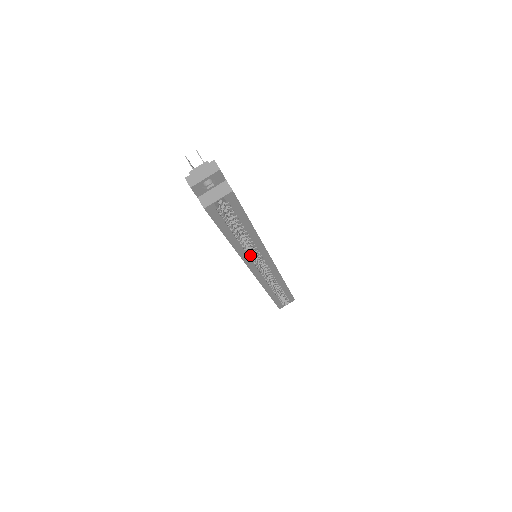
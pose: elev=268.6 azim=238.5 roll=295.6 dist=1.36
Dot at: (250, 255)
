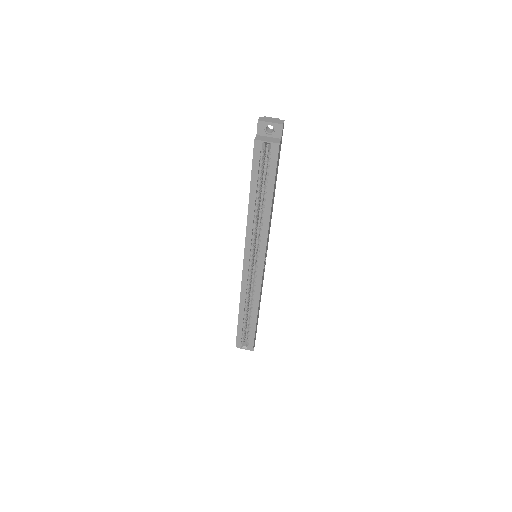
Dot at: (253, 235)
